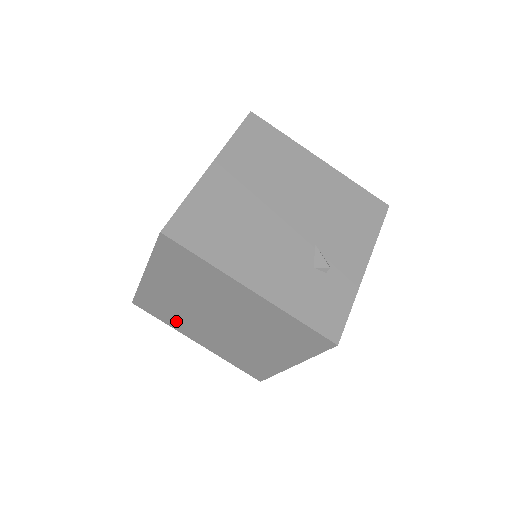
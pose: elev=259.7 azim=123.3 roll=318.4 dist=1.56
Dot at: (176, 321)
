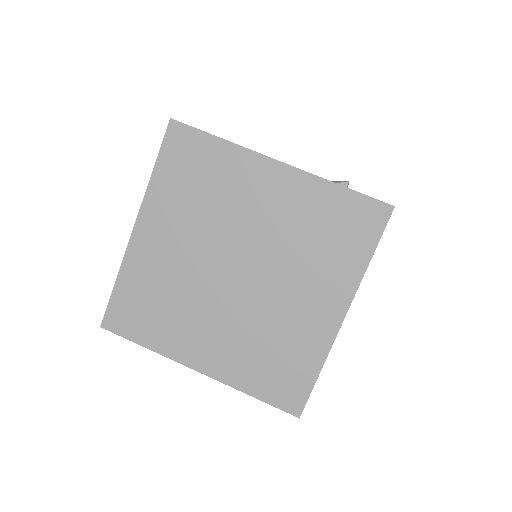
Dot at: (168, 327)
